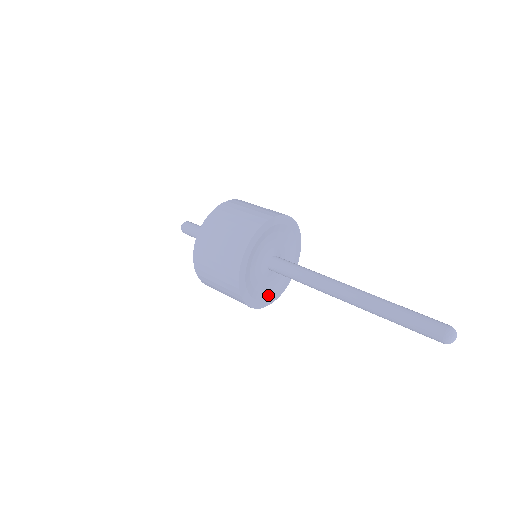
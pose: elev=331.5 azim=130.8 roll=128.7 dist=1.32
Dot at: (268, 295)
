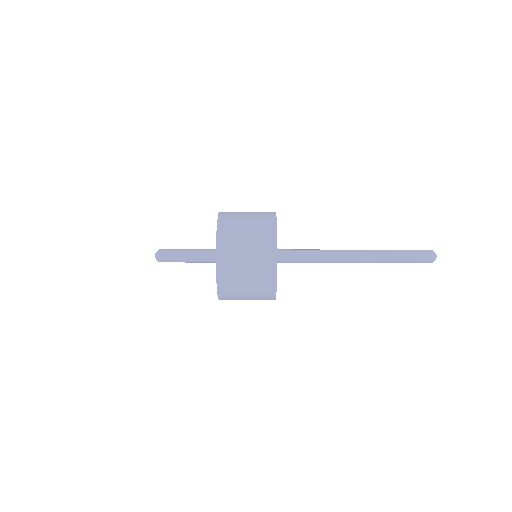
Dot at: occluded
